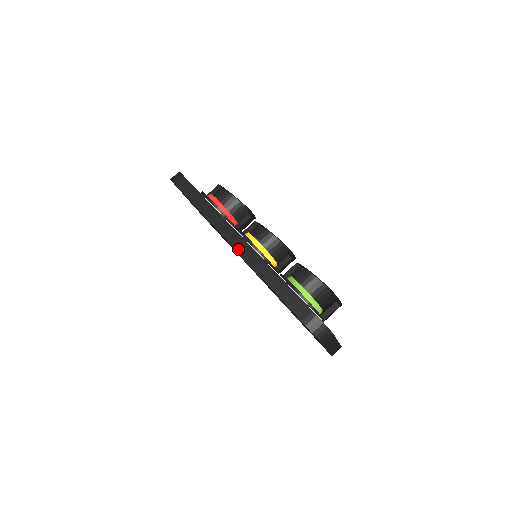
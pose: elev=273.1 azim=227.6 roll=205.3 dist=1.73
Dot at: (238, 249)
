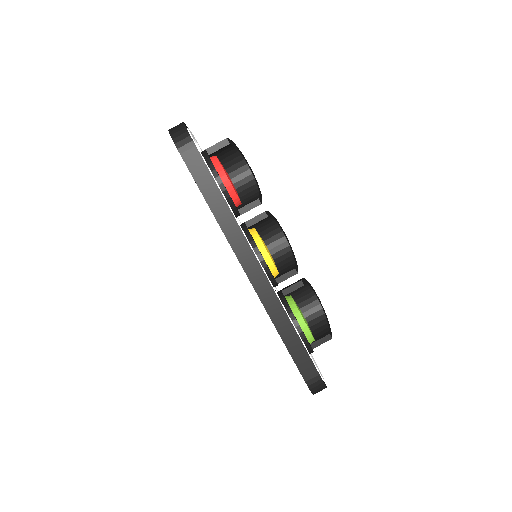
Dot at: (253, 281)
